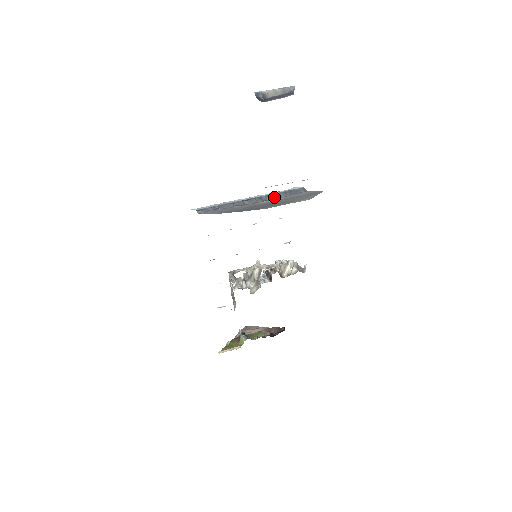
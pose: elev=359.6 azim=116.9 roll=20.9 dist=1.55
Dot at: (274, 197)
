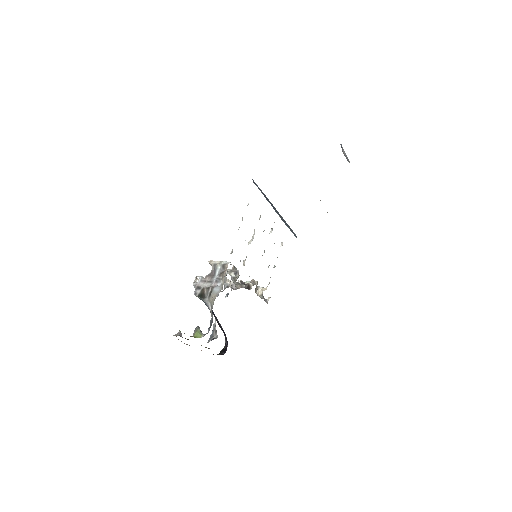
Dot at: (285, 223)
